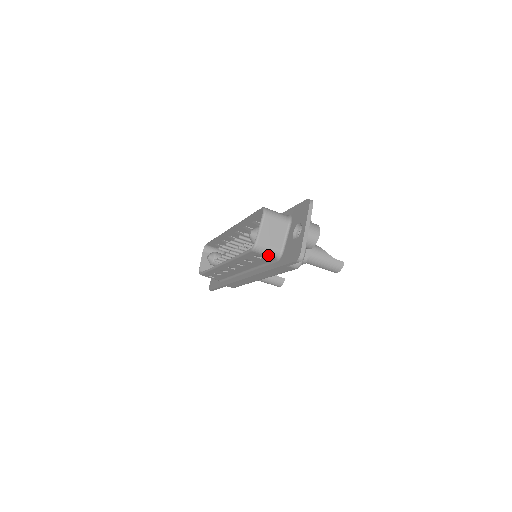
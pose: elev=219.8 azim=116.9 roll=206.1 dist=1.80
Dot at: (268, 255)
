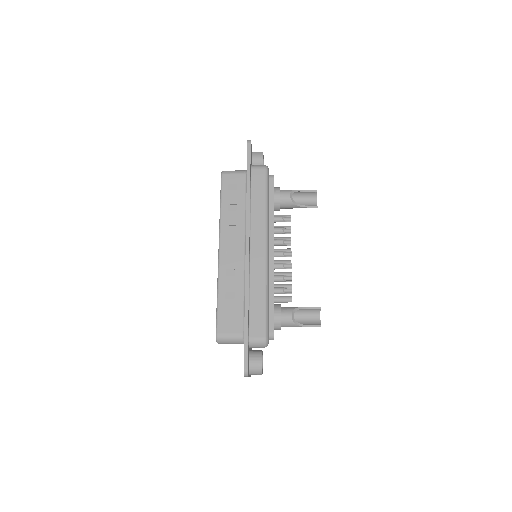
Dot at: occluded
